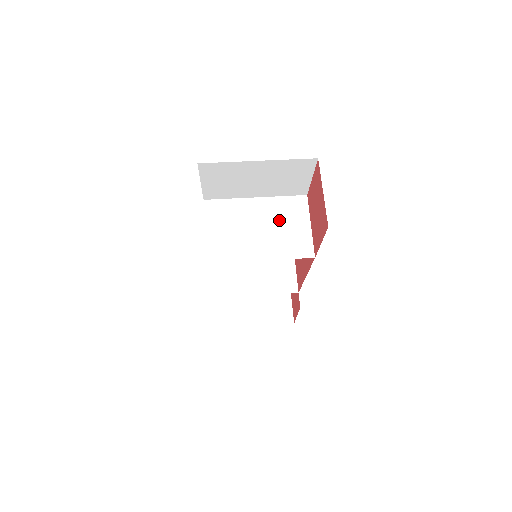
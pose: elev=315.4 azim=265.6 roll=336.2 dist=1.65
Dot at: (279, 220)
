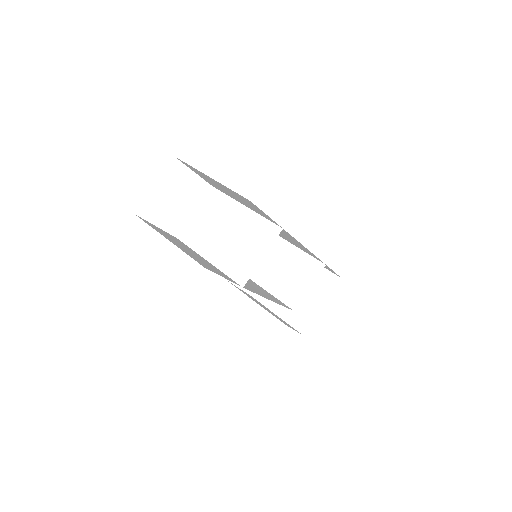
Dot at: (245, 237)
